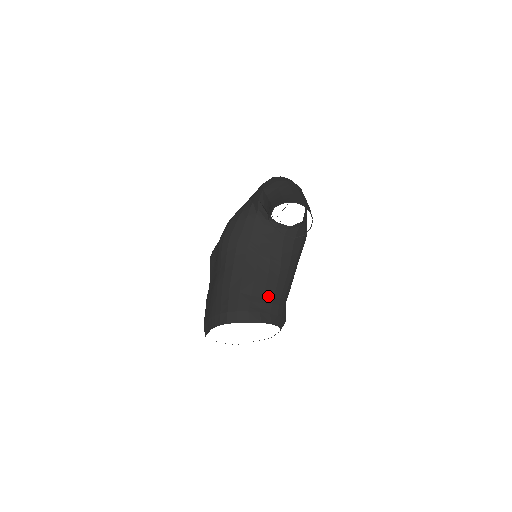
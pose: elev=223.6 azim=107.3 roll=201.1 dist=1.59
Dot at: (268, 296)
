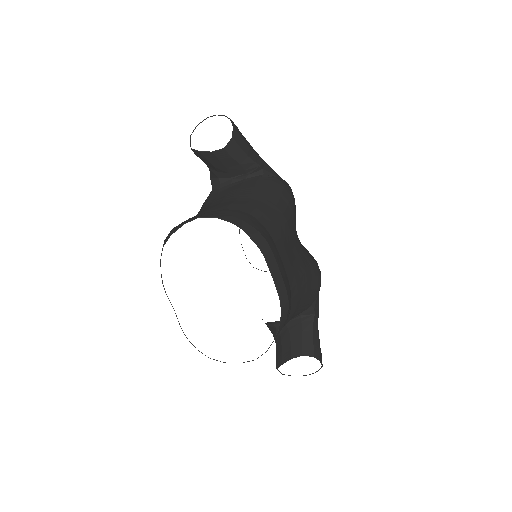
Dot at: (217, 210)
